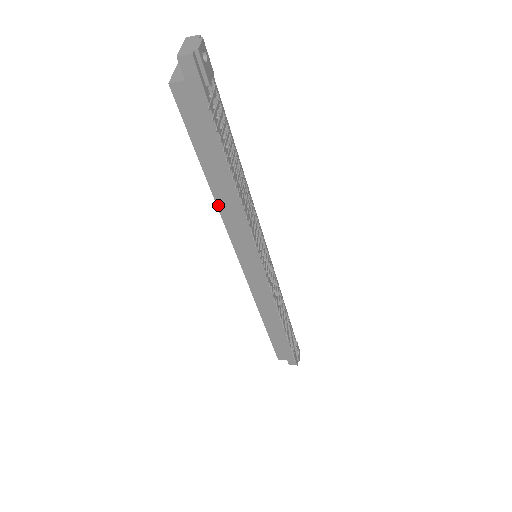
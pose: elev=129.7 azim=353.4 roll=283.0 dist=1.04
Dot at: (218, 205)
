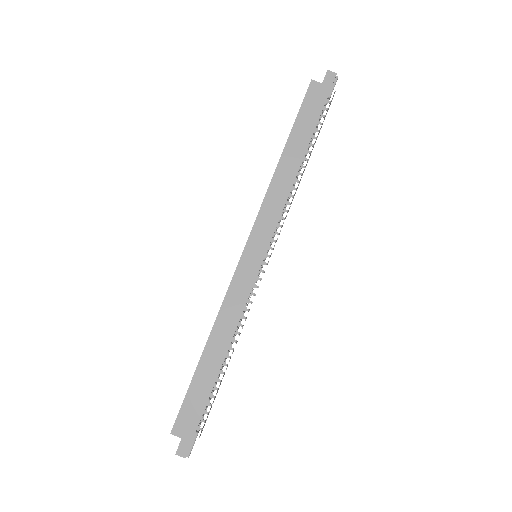
Dot at: (274, 176)
